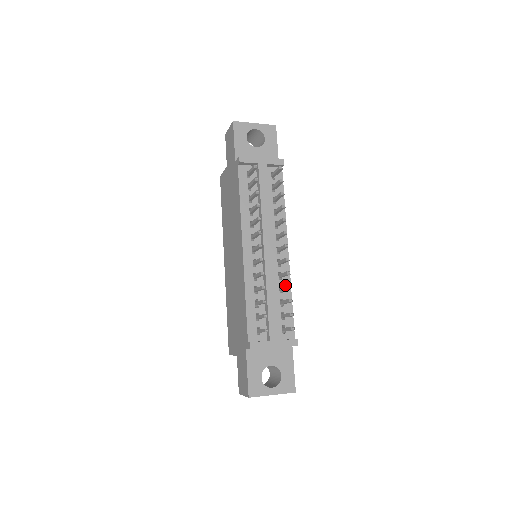
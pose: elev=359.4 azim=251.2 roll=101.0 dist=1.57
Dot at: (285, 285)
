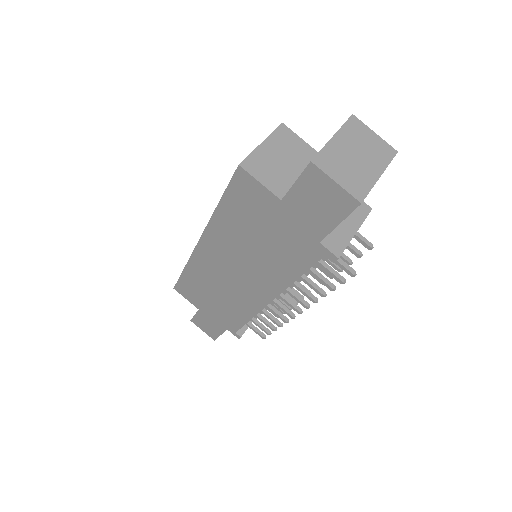
Dot at: occluded
